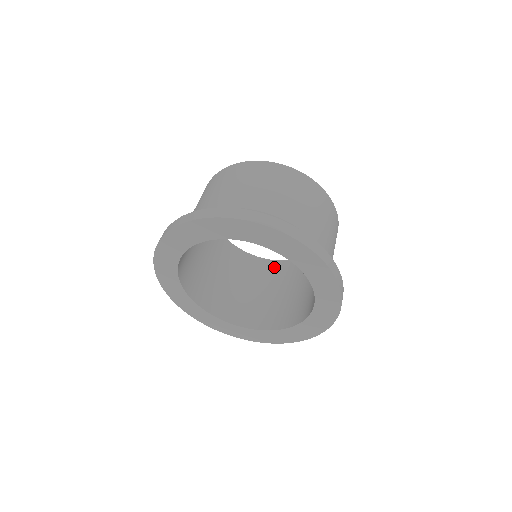
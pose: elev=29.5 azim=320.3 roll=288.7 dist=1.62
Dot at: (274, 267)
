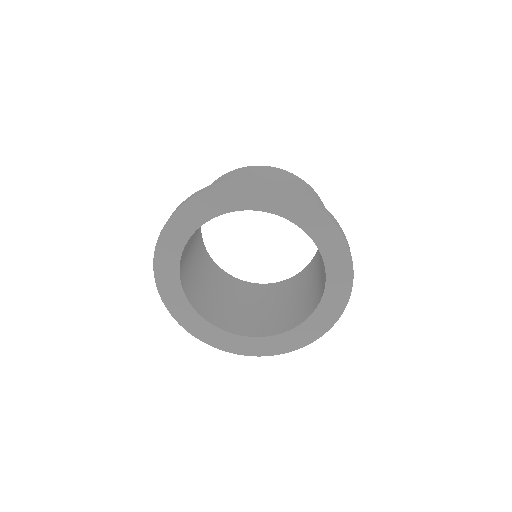
Dot at: (231, 280)
